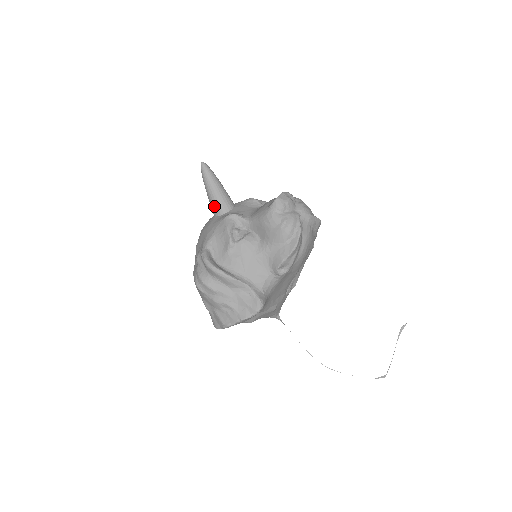
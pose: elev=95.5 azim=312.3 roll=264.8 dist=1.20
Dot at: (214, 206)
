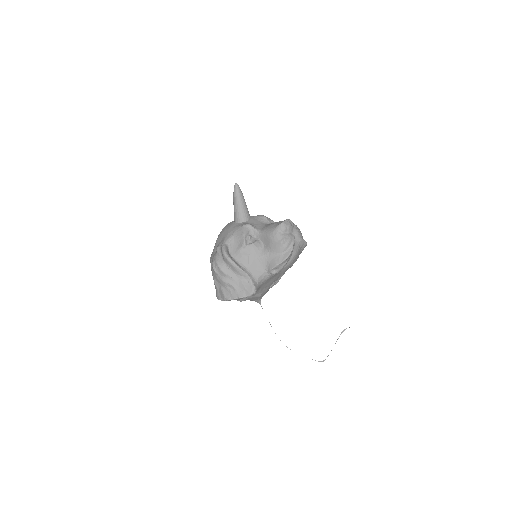
Dot at: (237, 215)
